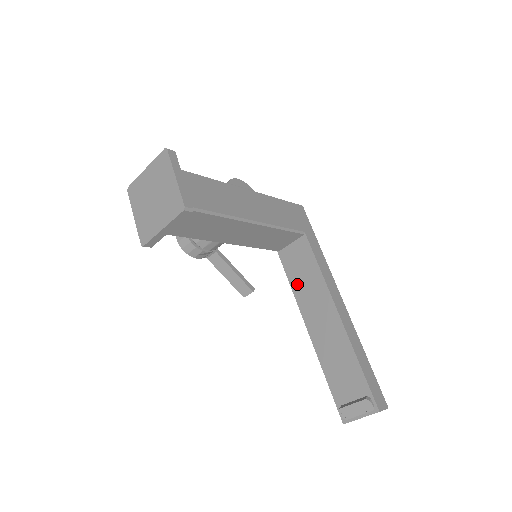
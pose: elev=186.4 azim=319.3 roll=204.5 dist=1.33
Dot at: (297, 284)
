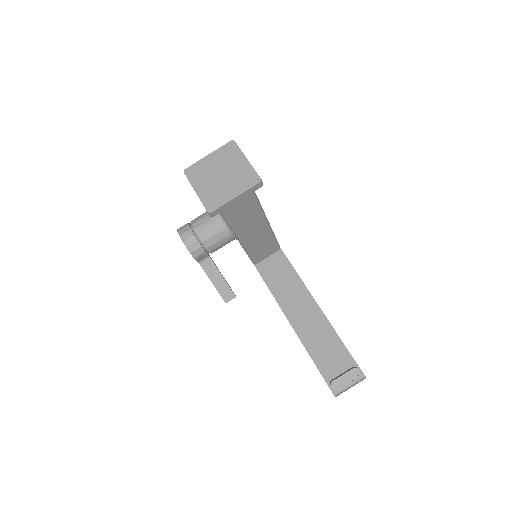
Dot at: (277, 289)
